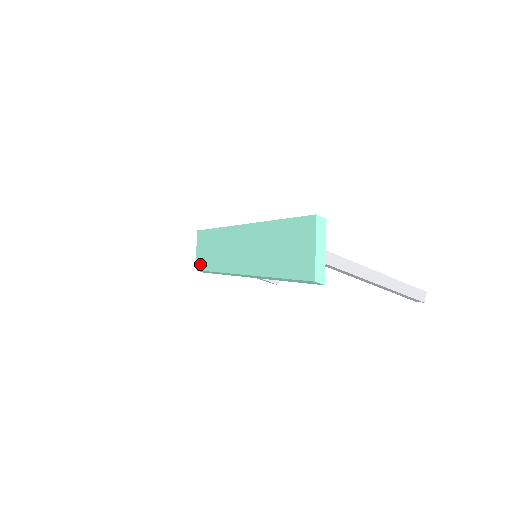
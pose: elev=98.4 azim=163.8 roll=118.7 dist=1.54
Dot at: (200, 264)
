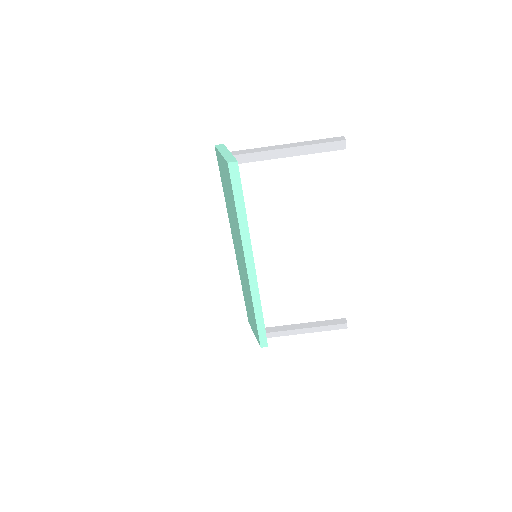
Dot at: (257, 335)
